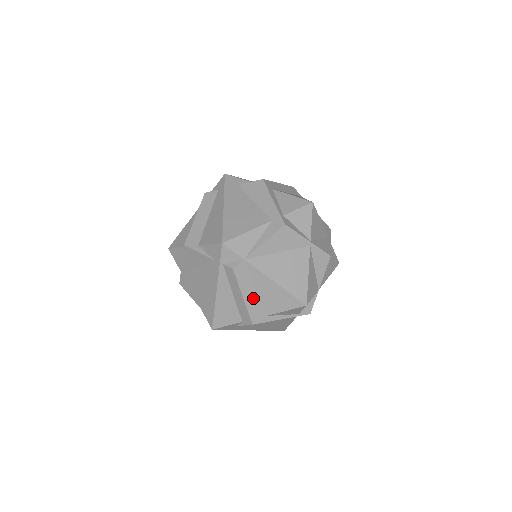
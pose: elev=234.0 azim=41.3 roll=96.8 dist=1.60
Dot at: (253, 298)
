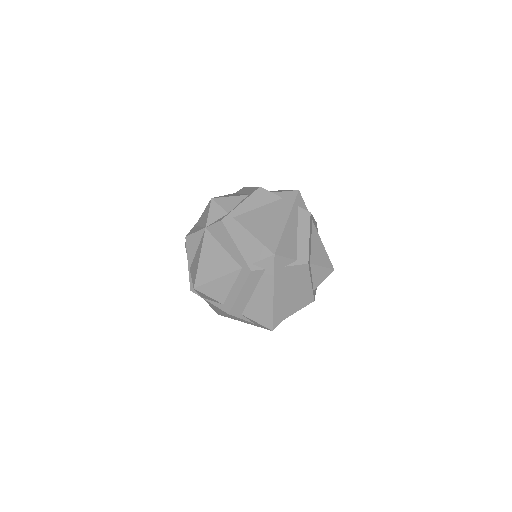
Dot at: occluded
